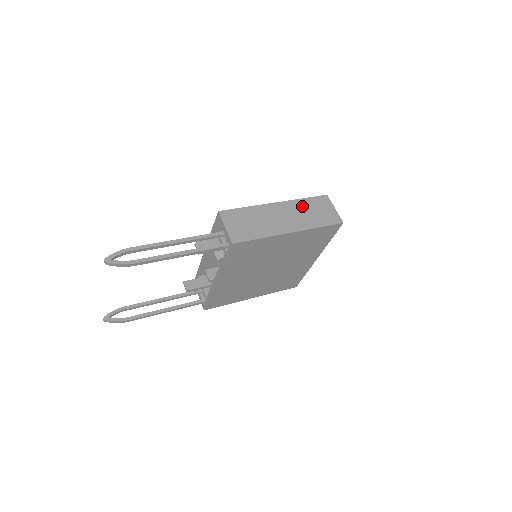
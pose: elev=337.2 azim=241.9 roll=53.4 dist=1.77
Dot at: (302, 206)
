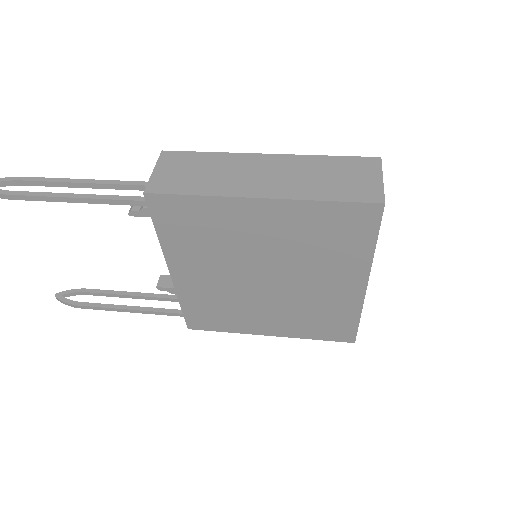
Dot at: (314, 165)
